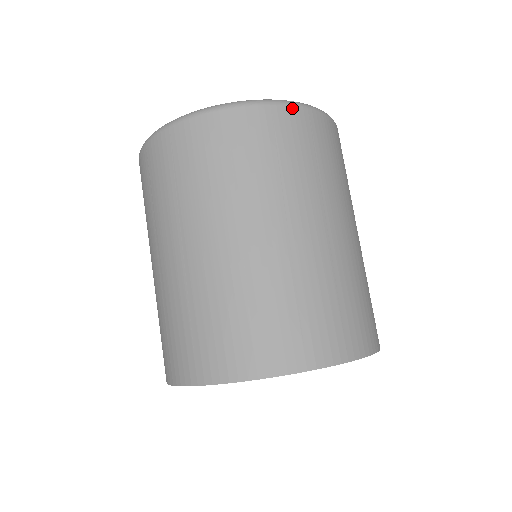
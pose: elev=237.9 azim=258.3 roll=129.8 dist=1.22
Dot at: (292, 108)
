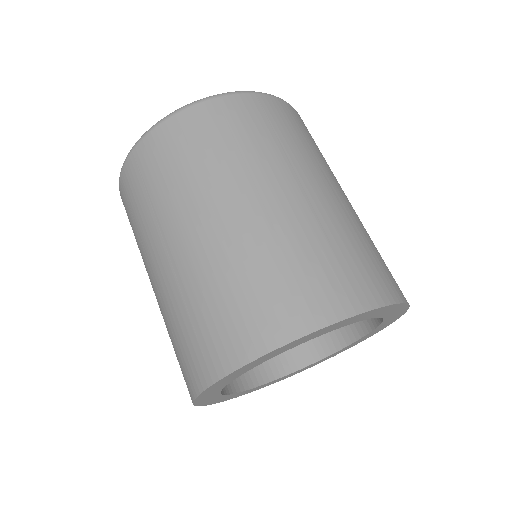
Dot at: (238, 96)
